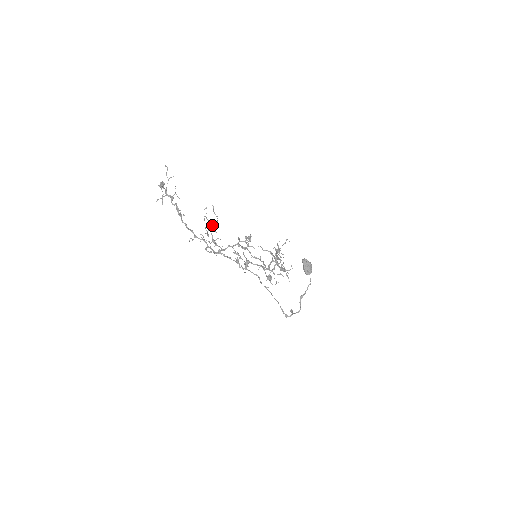
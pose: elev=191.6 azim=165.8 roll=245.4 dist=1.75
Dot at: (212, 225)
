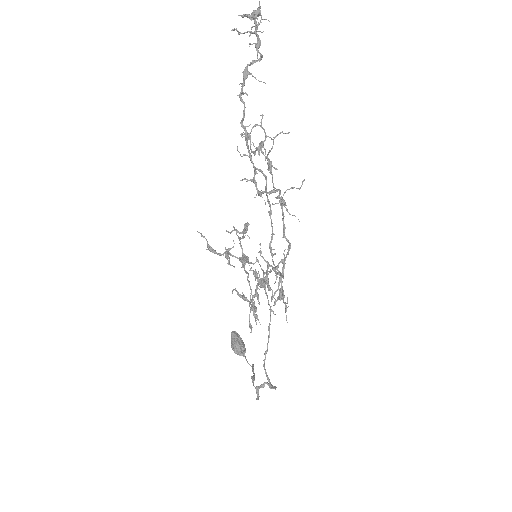
Dot at: occluded
